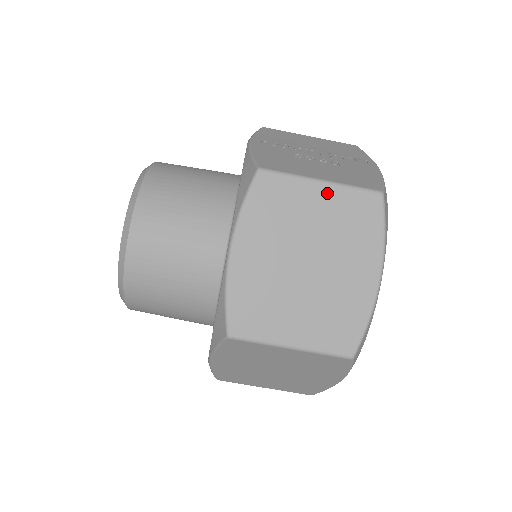
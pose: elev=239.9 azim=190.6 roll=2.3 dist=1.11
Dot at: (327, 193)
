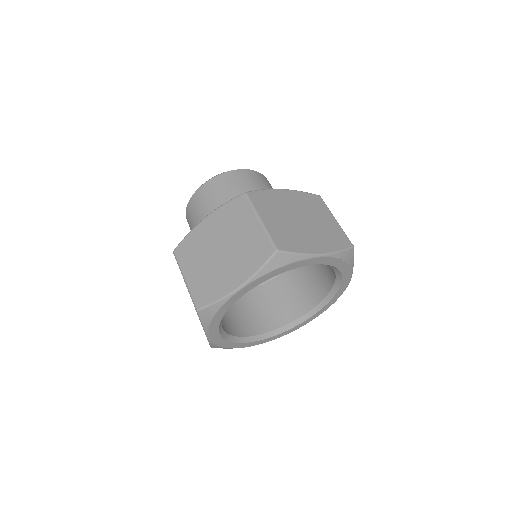
Dot at: (334, 223)
